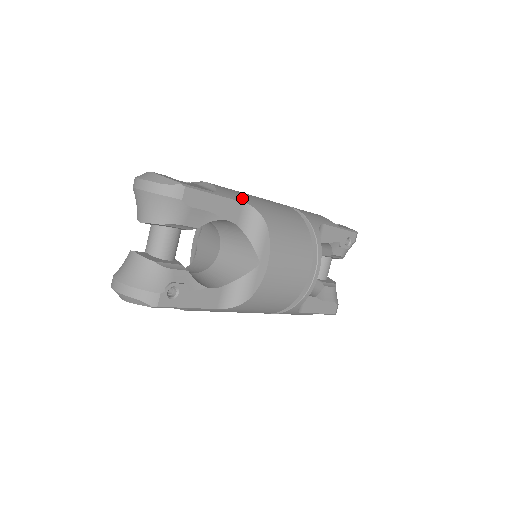
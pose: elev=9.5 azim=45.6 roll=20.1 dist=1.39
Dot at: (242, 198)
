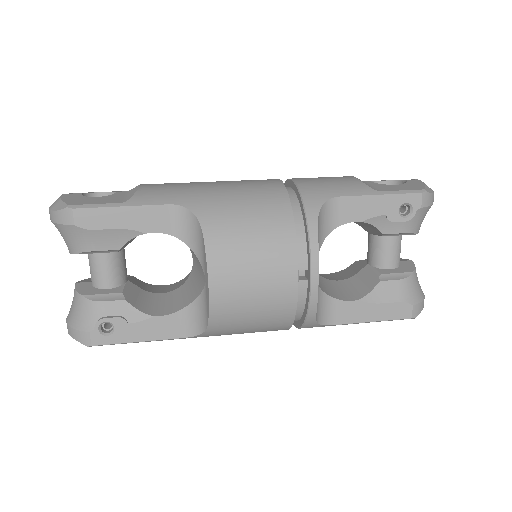
Dot at: (173, 198)
